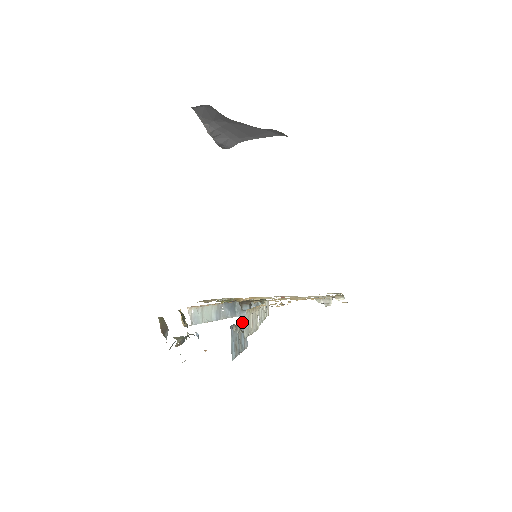
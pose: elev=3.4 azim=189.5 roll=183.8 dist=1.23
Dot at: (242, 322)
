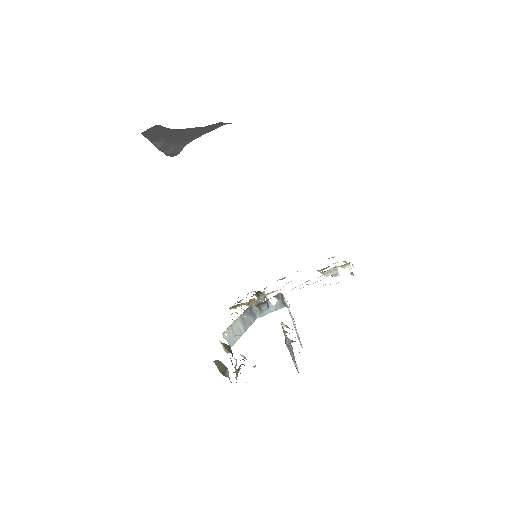
Dot at: (286, 331)
